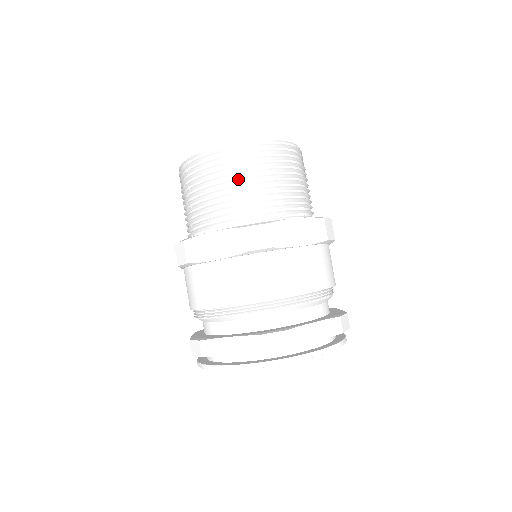
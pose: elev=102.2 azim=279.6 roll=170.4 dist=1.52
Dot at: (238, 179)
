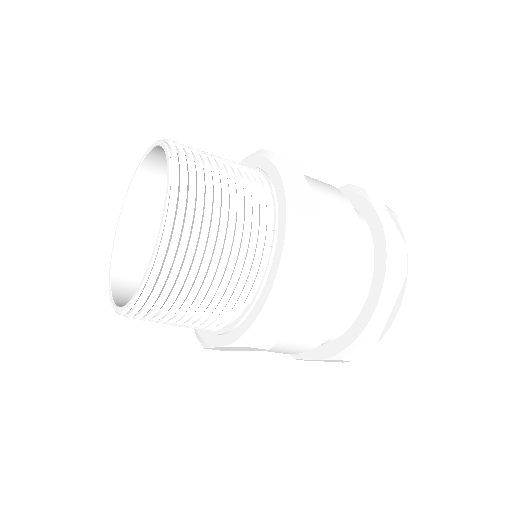
Dot at: (182, 311)
